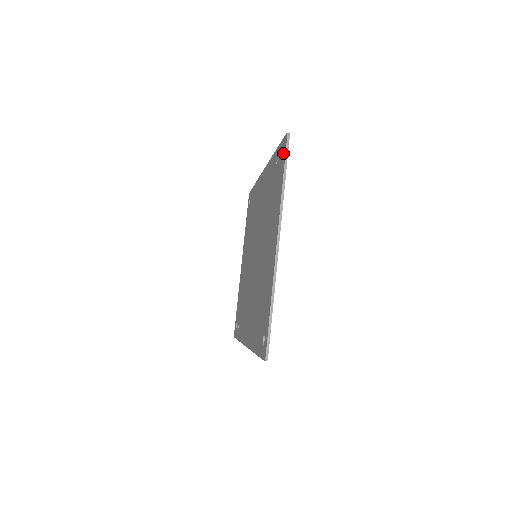
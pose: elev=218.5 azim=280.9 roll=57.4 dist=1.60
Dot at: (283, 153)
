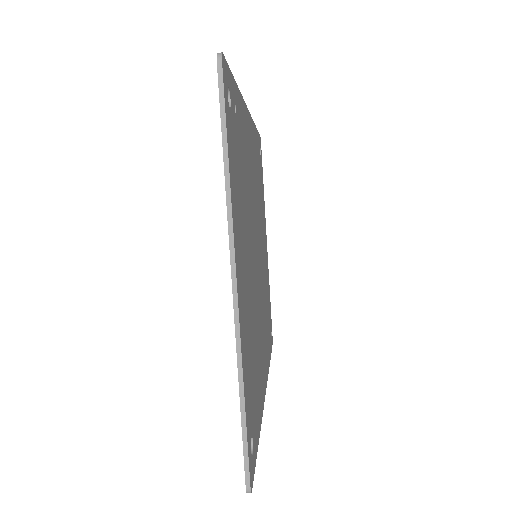
Dot at: occluded
